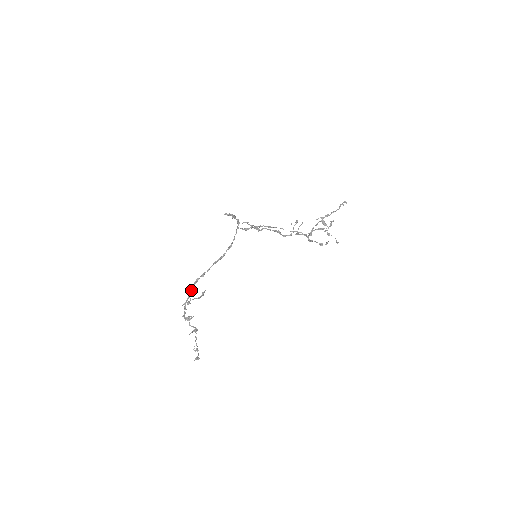
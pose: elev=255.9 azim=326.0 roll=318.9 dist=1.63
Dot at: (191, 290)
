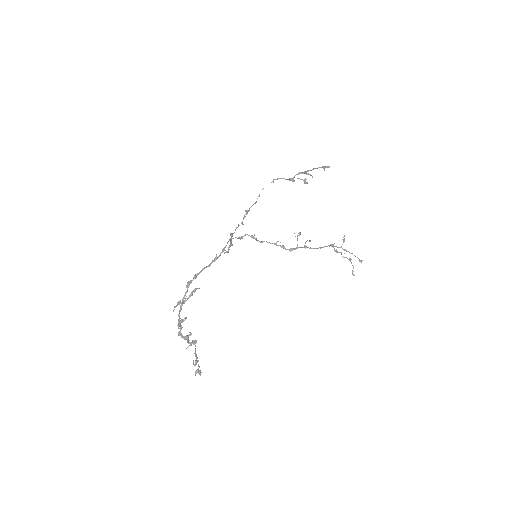
Dot at: (184, 296)
